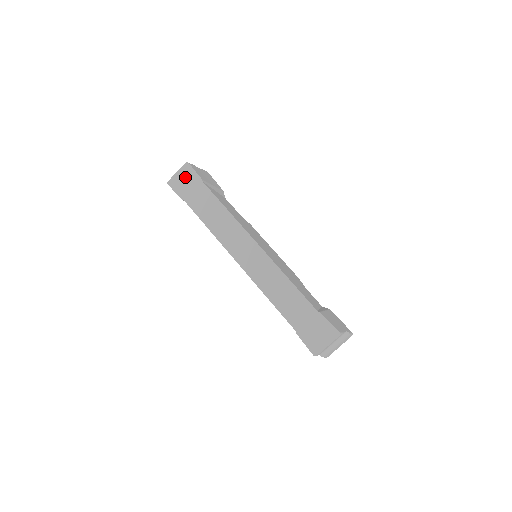
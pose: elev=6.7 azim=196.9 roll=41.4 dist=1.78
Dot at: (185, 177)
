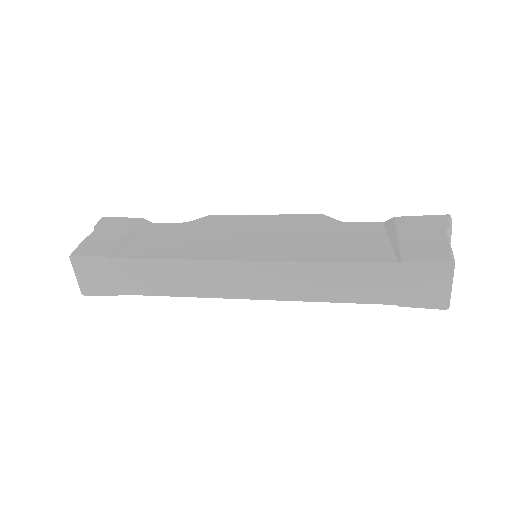
Dot at: (89, 272)
